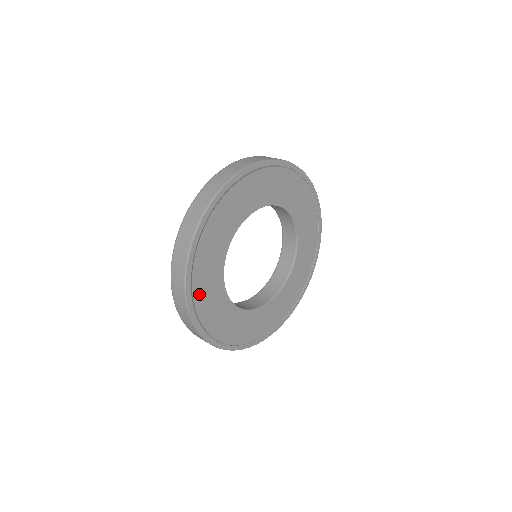
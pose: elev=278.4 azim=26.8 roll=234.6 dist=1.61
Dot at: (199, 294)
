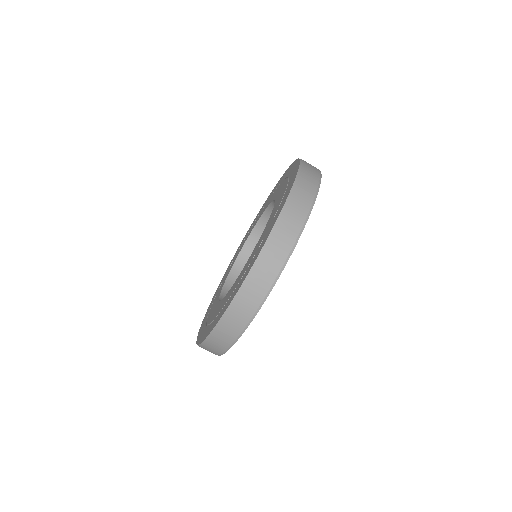
Dot at: occluded
